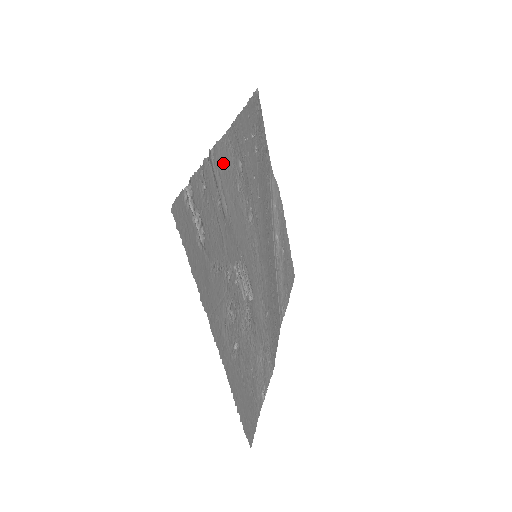
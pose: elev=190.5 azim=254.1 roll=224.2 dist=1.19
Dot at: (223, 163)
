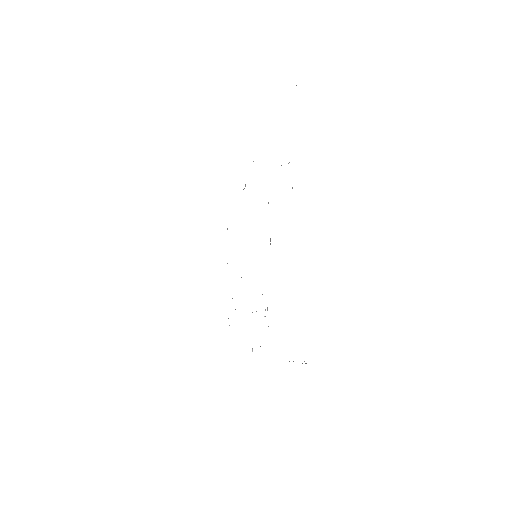
Dot at: occluded
